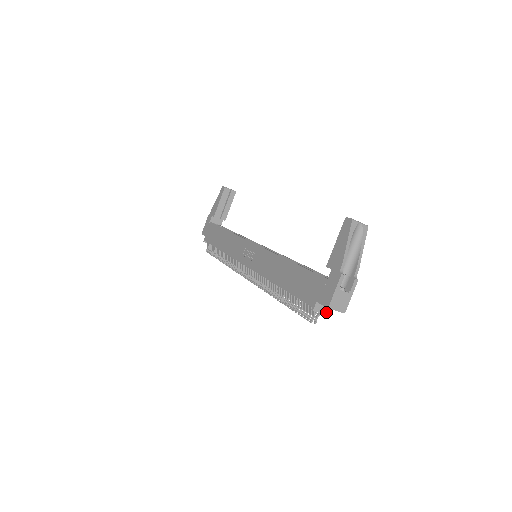
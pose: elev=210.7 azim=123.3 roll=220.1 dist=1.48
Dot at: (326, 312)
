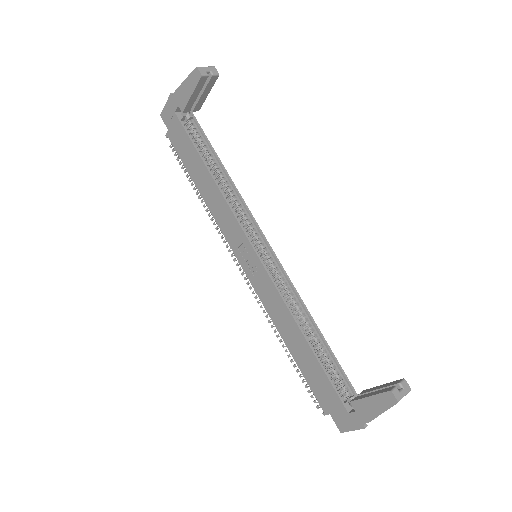
Dot at: occluded
